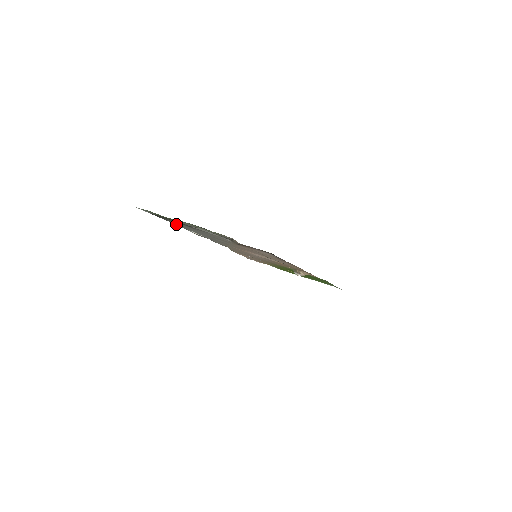
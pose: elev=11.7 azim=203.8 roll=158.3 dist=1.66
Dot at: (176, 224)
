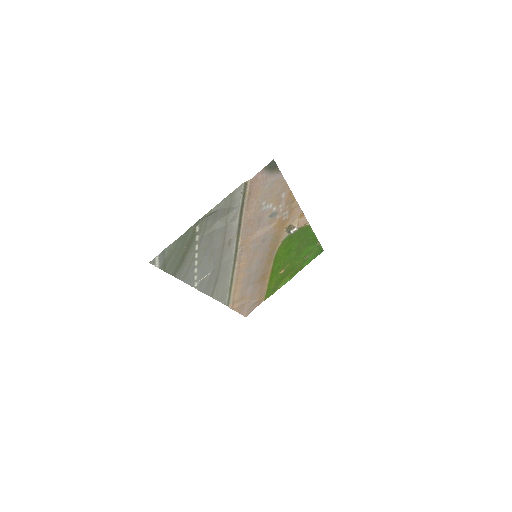
Dot at: (185, 277)
